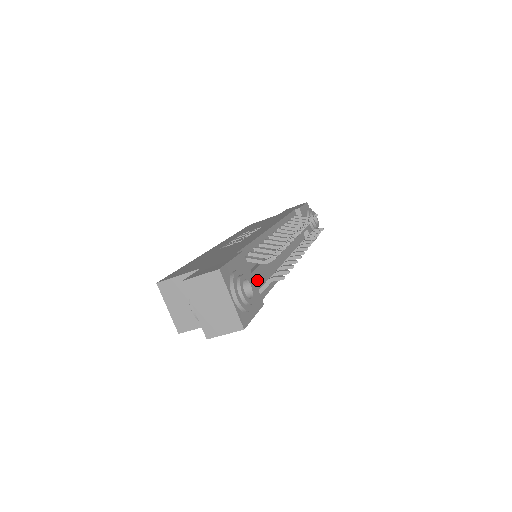
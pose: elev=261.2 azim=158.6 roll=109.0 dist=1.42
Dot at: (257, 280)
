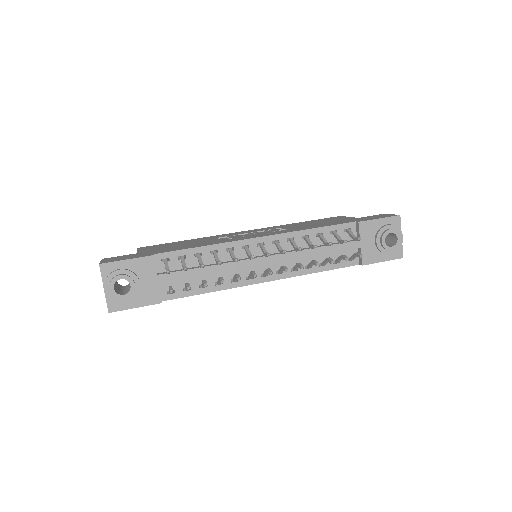
Dot at: (164, 282)
